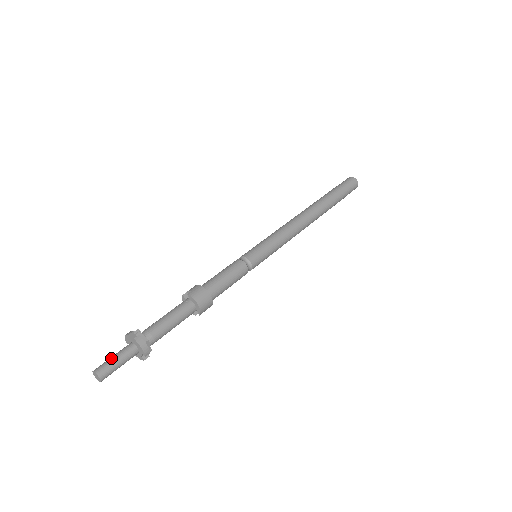
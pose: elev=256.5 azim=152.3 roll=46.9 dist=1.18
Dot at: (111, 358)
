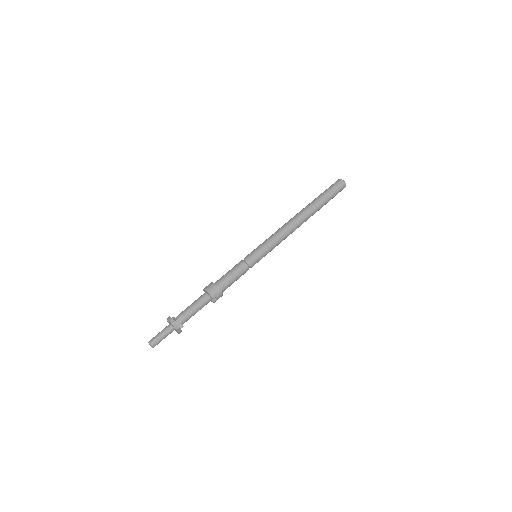
Dot at: (158, 334)
